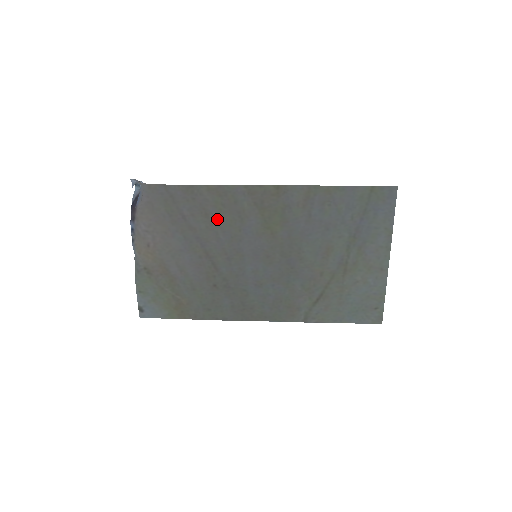
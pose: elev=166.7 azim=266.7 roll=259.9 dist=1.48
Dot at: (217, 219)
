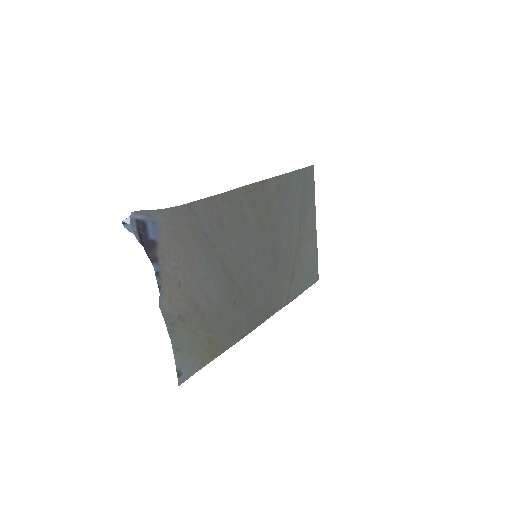
Dot at: (229, 228)
